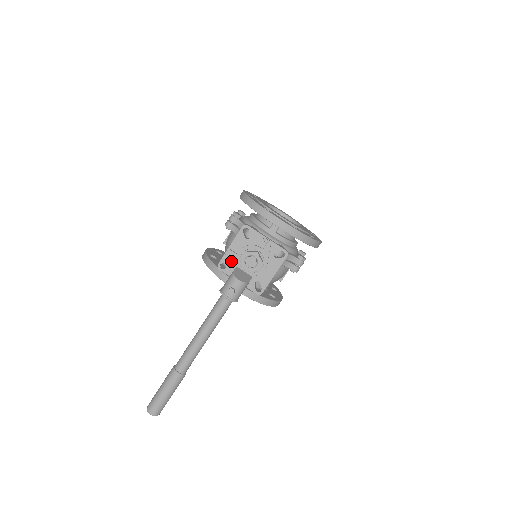
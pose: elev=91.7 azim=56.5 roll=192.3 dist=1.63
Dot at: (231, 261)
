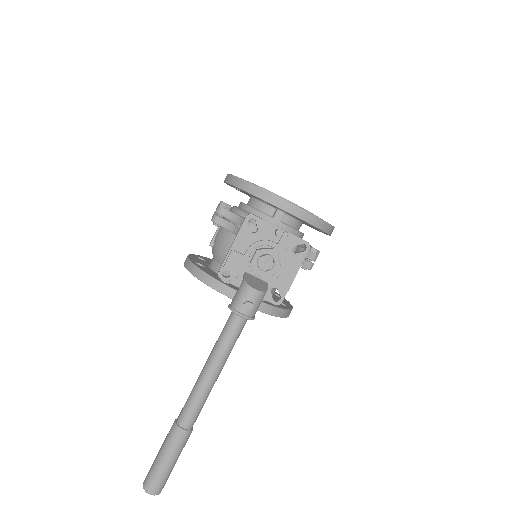
Dot at: (237, 266)
